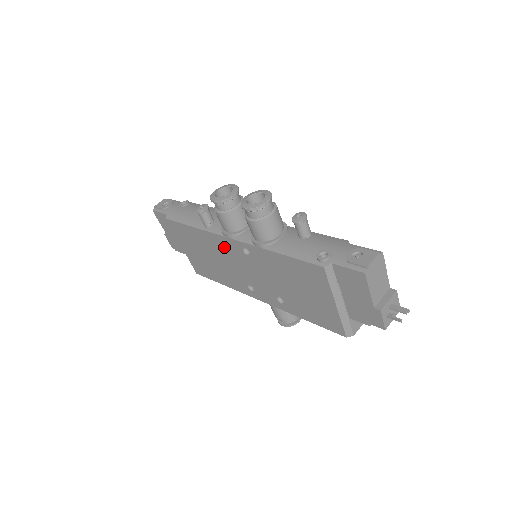
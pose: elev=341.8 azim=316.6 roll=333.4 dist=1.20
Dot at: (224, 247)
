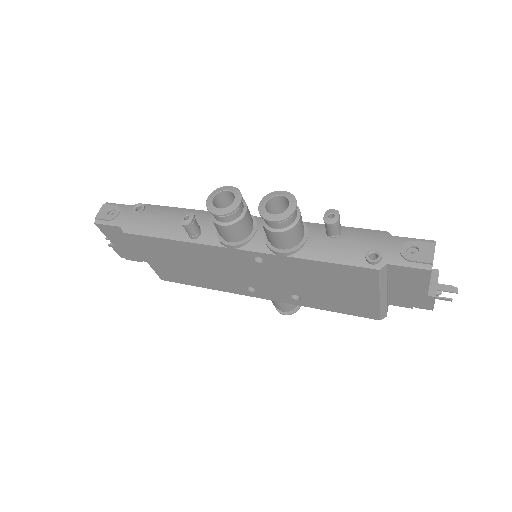
Dot at: (221, 257)
